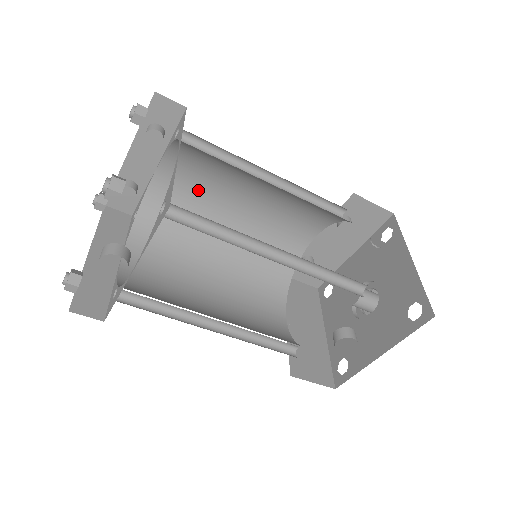
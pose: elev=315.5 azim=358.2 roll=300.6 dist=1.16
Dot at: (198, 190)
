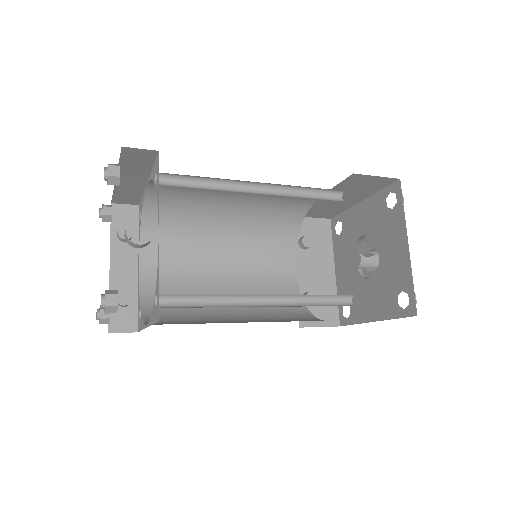
Dot at: (181, 271)
